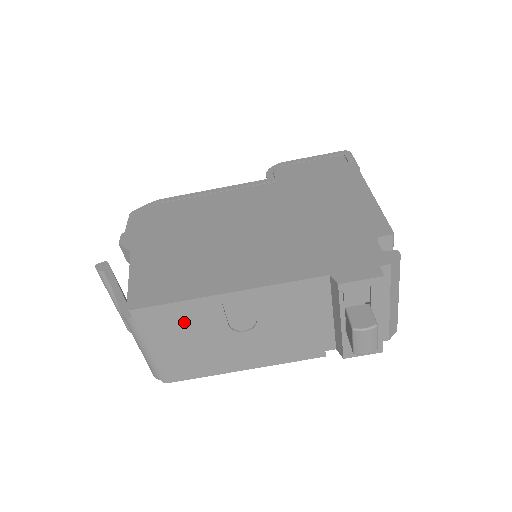
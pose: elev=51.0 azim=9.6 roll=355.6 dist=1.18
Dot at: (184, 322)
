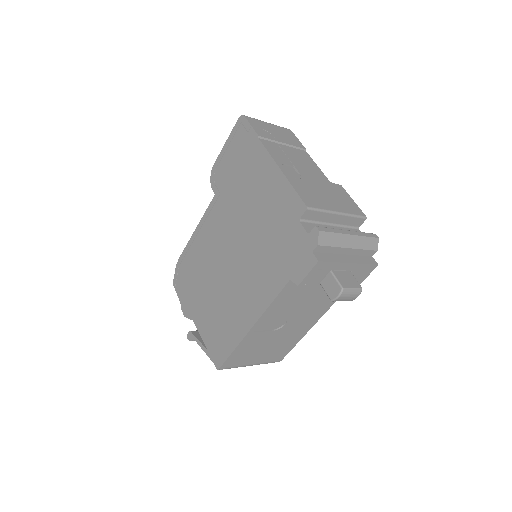
Dot at: (250, 349)
